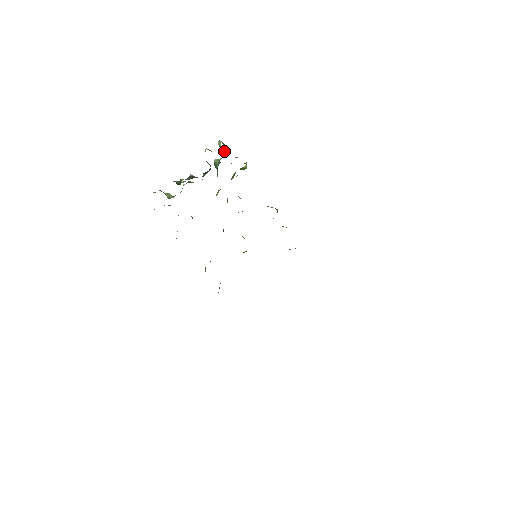
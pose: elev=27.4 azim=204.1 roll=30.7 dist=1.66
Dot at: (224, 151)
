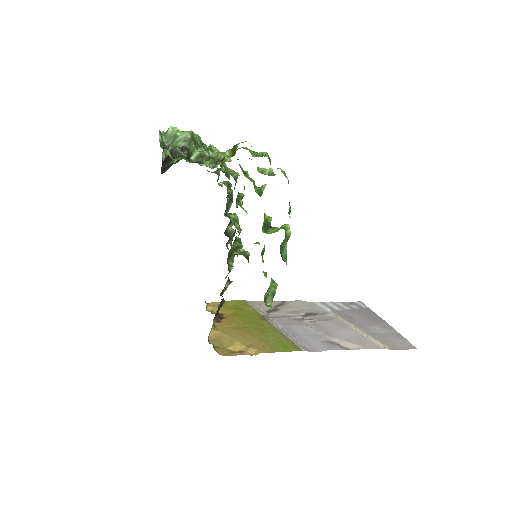
Dot at: (188, 135)
